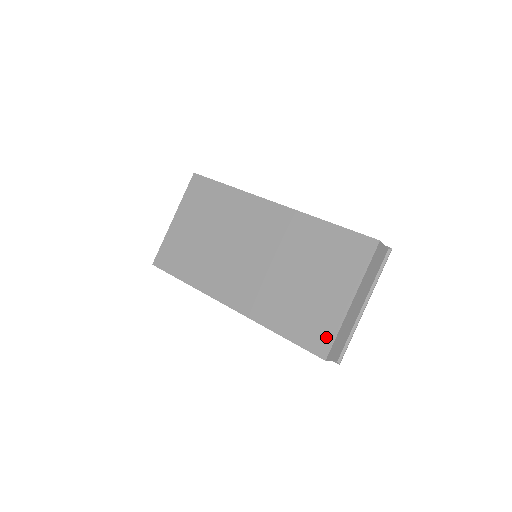
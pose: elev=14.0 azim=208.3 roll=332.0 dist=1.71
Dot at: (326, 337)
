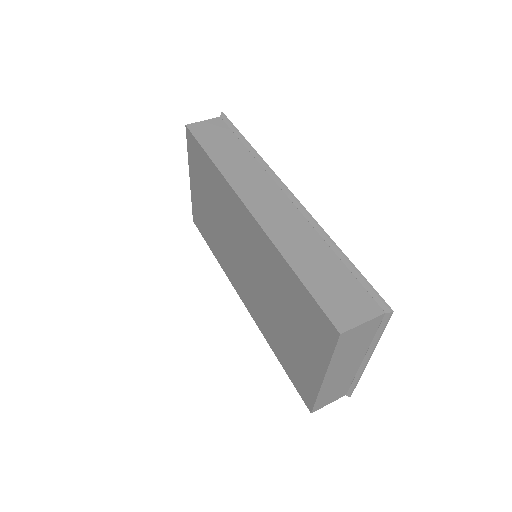
Dot at: (308, 394)
